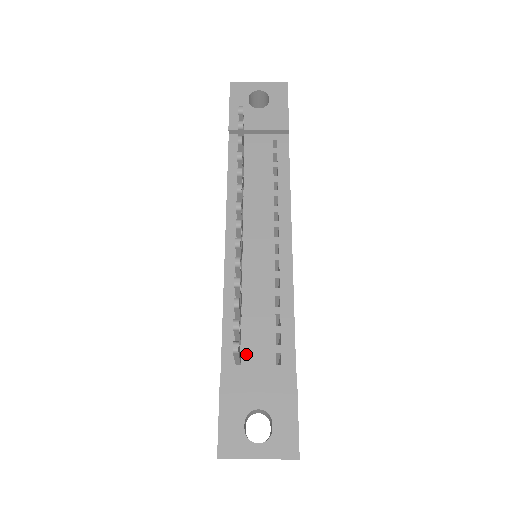
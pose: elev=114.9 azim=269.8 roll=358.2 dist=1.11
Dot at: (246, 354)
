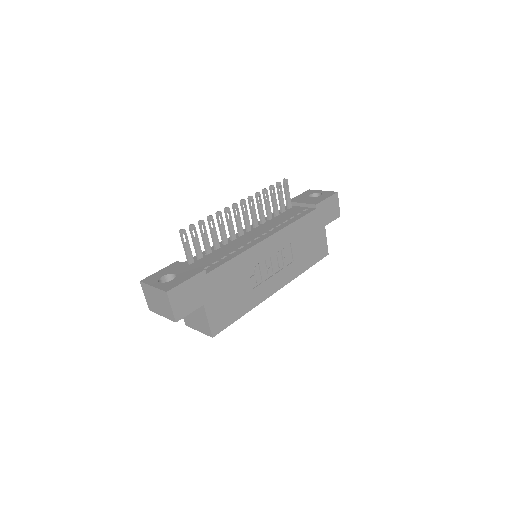
Dot at: (196, 263)
